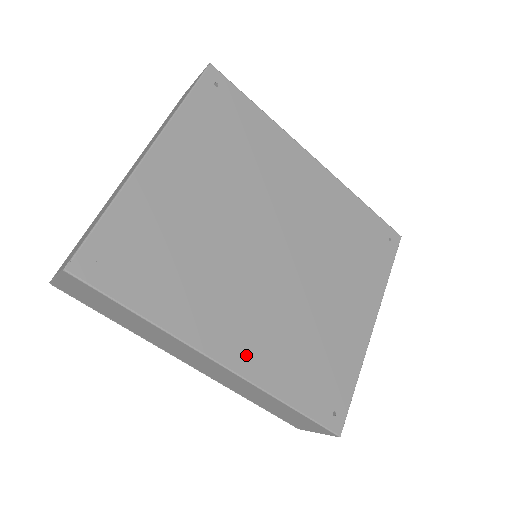
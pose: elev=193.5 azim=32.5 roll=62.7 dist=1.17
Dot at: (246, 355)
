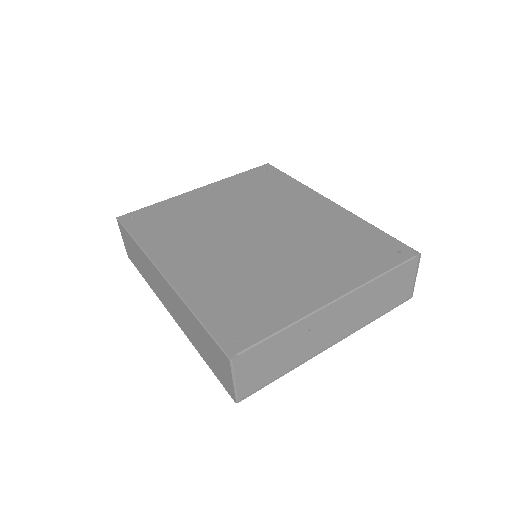
Dot at: (183, 275)
